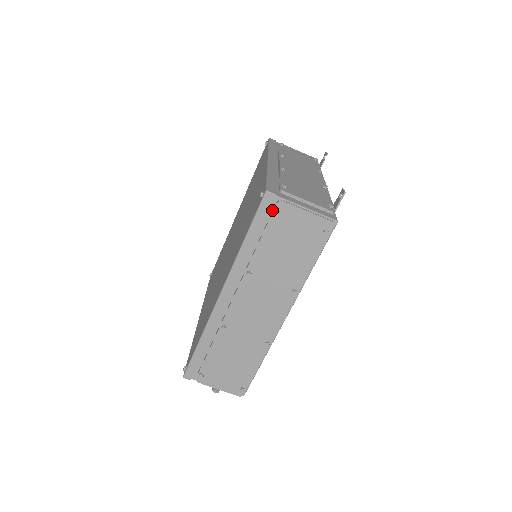
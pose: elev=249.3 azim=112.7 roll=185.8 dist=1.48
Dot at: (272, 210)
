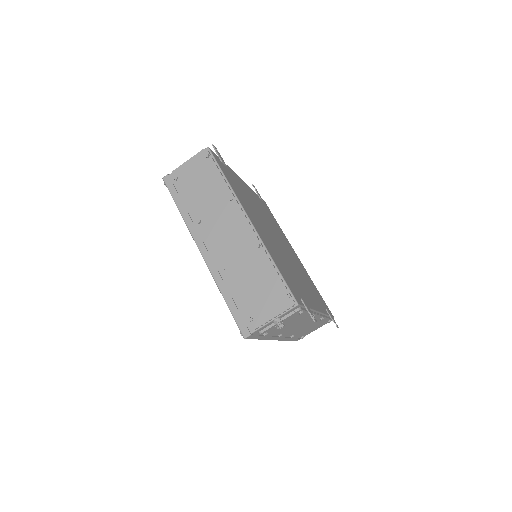
Dot at: (175, 182)
